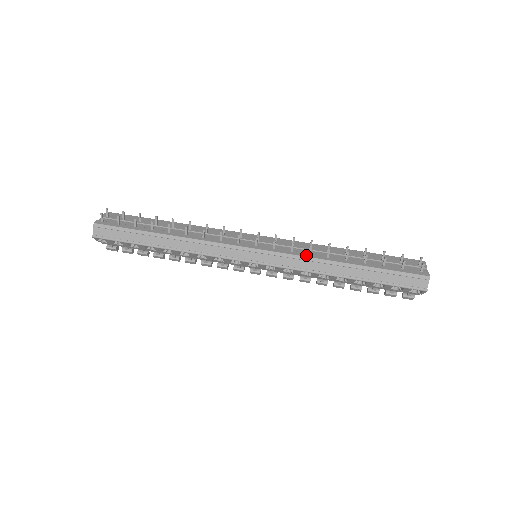
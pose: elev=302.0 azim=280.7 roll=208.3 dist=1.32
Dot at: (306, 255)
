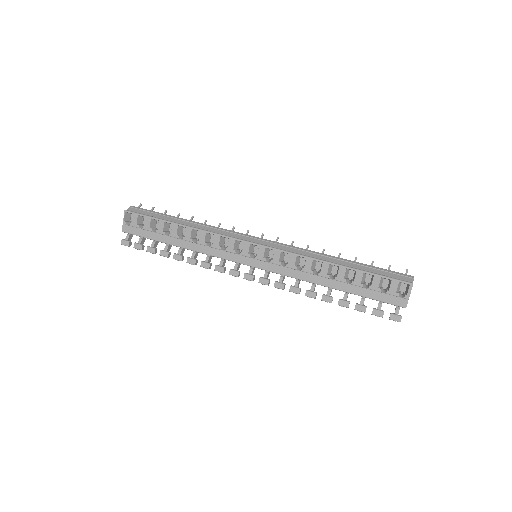
Dot at: (303, 249)
